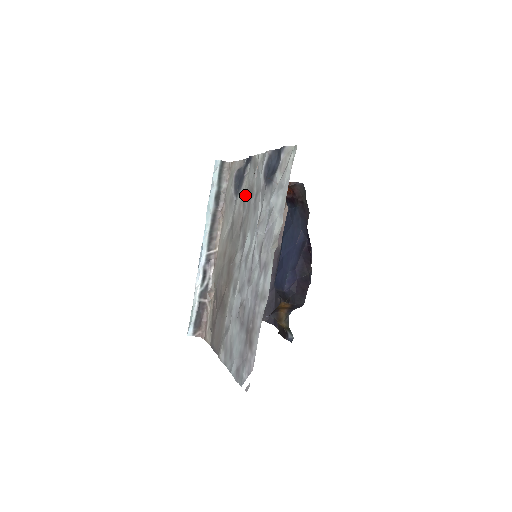
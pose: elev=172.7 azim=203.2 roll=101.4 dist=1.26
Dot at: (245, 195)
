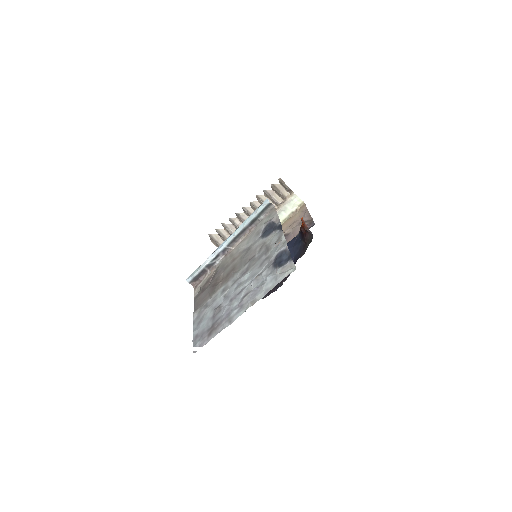
Dot at: (264, 245)
